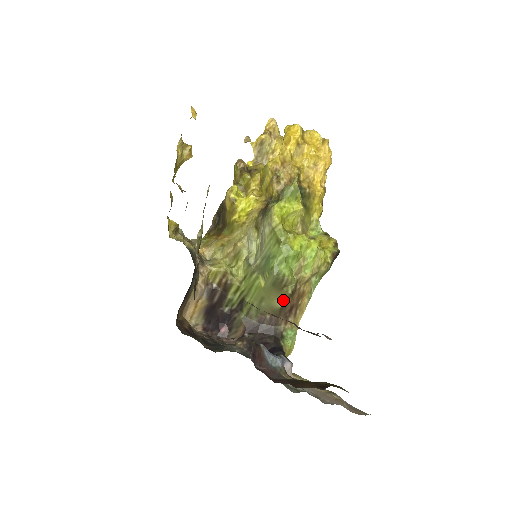
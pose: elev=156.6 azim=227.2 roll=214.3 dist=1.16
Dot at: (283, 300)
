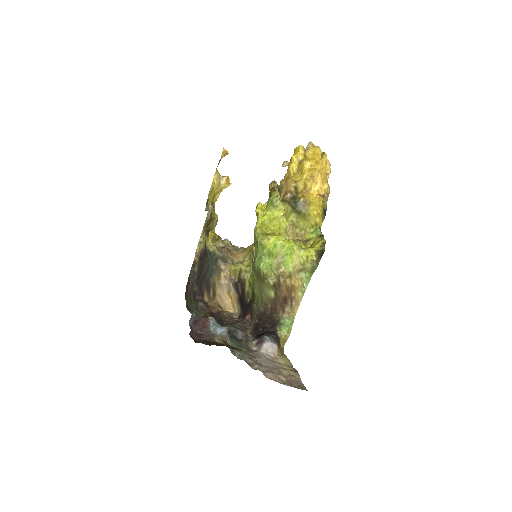
Dot at: (273, 291)
